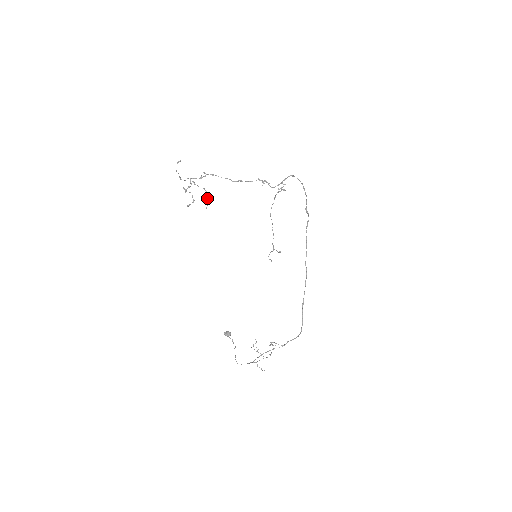
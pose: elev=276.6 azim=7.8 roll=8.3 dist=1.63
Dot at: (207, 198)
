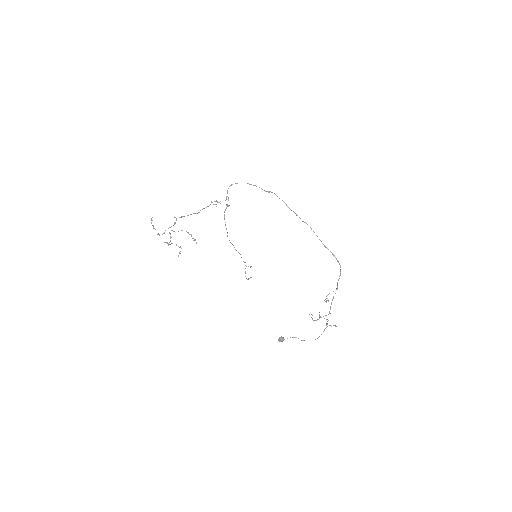
Dot at: (191, 235)
